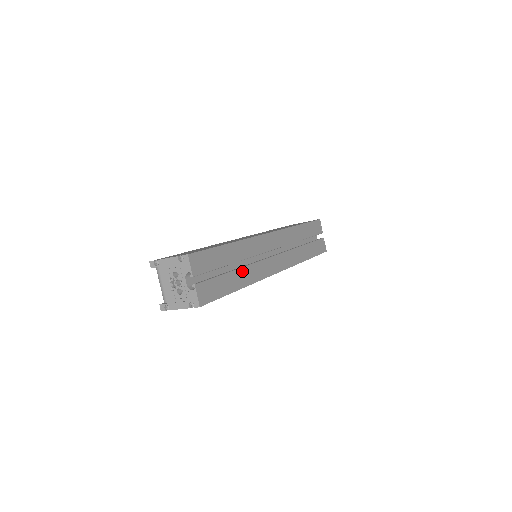
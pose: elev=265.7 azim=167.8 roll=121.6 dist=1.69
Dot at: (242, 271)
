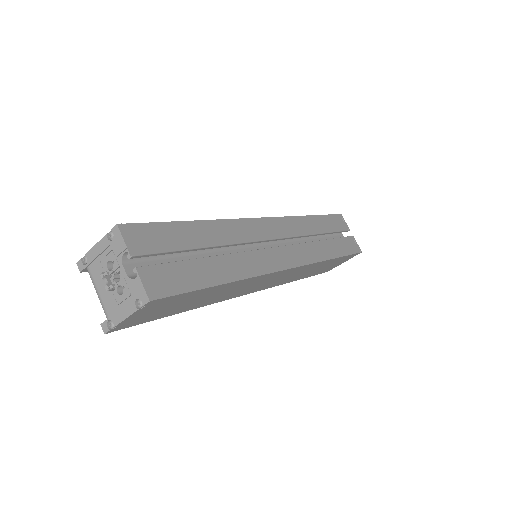
Dot at: (226, 259)
